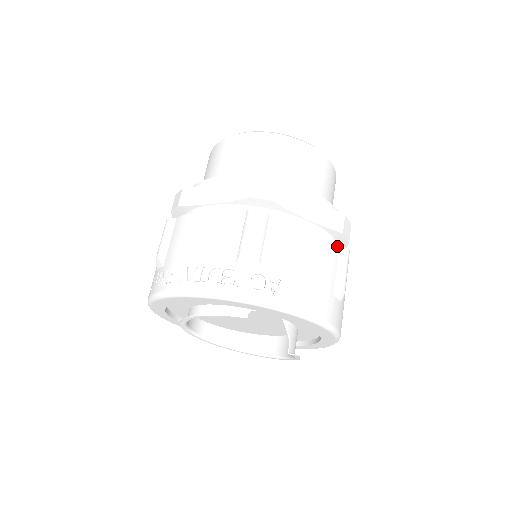
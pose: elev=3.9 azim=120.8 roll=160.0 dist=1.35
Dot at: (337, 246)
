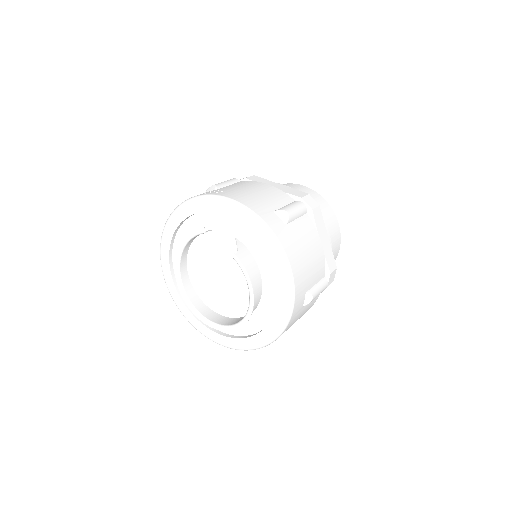
Dot at: (292, 199)
